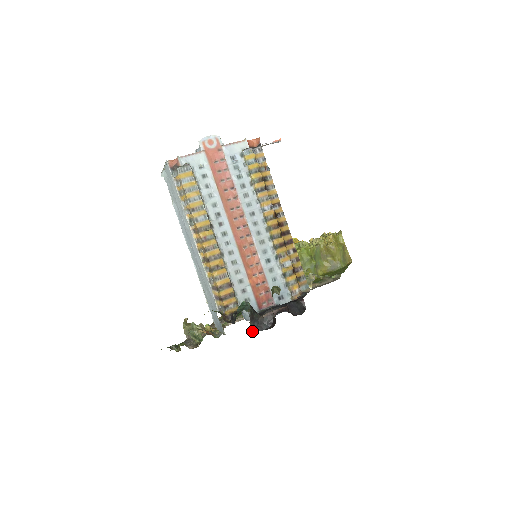
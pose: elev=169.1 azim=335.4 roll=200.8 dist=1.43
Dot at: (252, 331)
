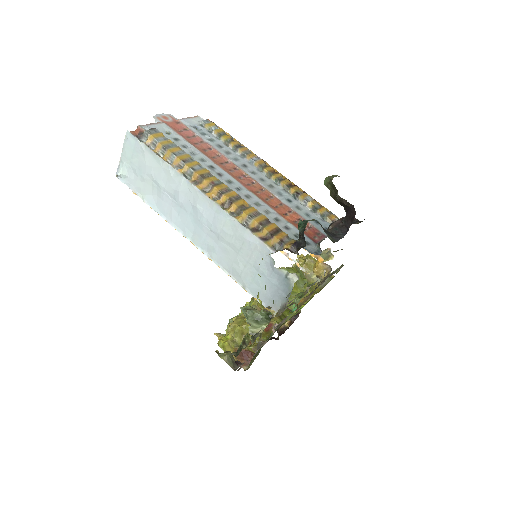
Dot at: (333, 240)
